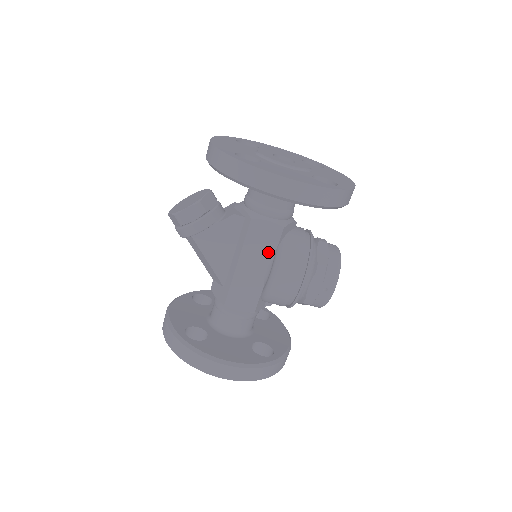
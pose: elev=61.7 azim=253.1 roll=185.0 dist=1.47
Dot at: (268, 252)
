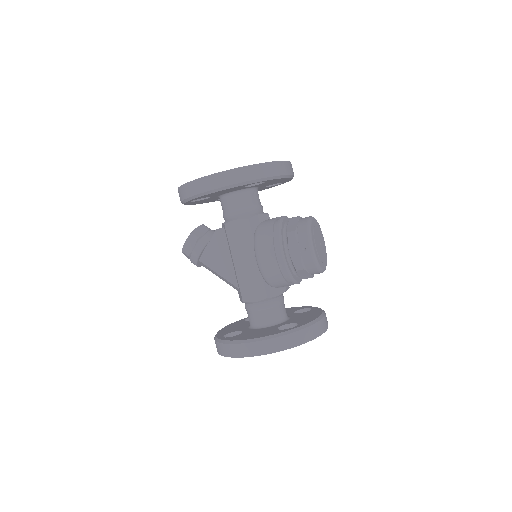
Dot at: (249, 243)
